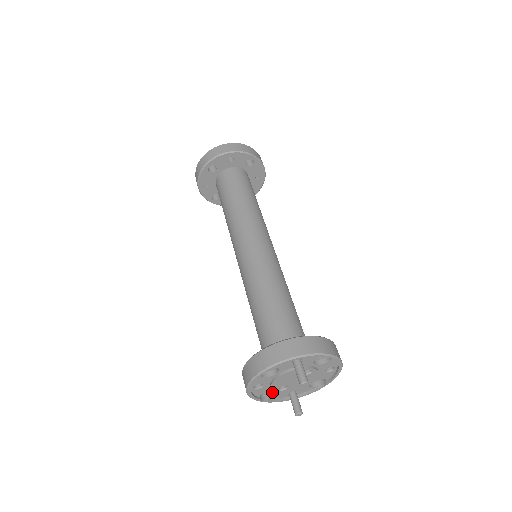
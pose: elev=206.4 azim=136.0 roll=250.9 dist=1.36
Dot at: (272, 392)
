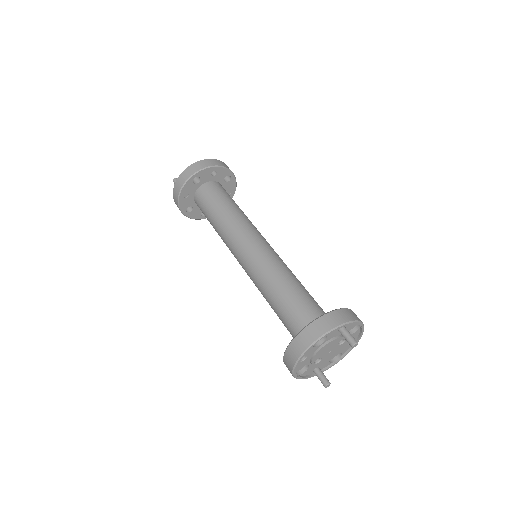
Dot at: (301, 369)
